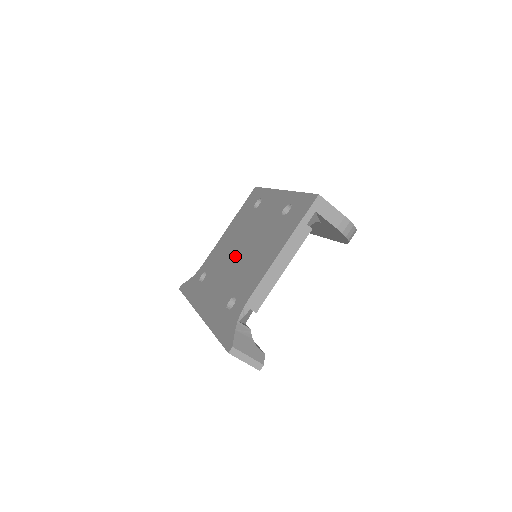
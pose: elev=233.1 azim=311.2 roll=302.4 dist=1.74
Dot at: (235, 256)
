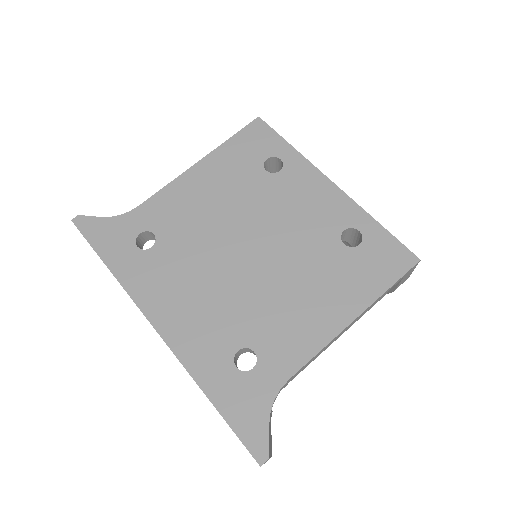
Dot at: (235, 253)
